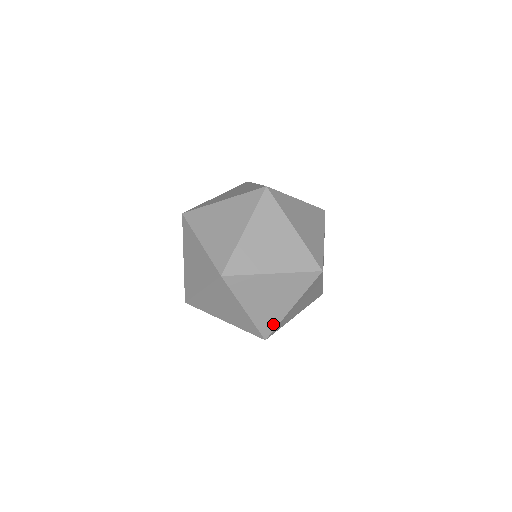
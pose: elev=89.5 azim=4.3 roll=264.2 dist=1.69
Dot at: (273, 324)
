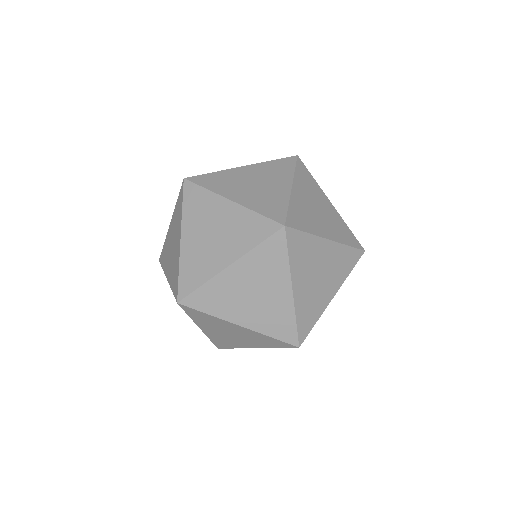
Dot at: occluded
